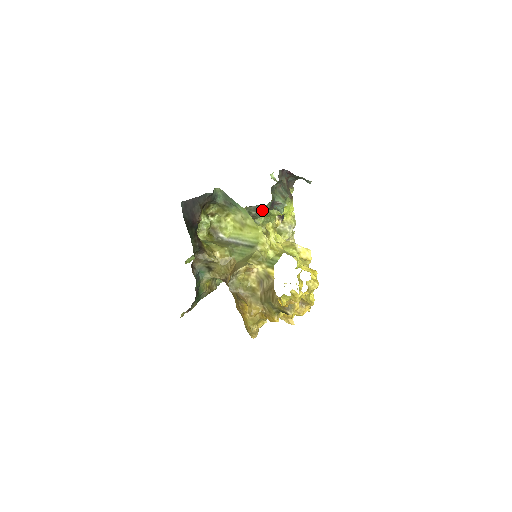
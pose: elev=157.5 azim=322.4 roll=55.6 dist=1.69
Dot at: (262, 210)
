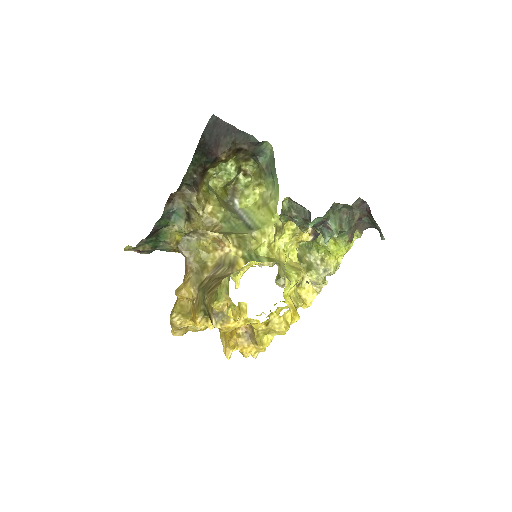
Dot at: (305, 217)
